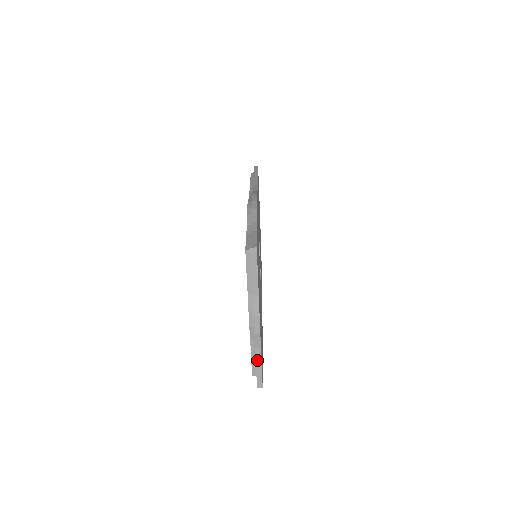
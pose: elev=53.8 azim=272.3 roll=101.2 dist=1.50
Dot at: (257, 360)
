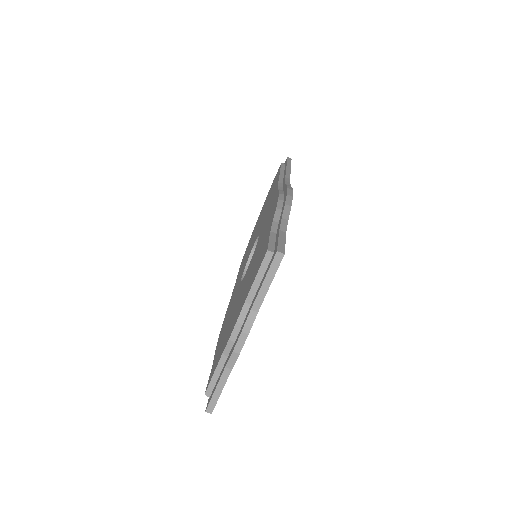
Dot at: (220, 381)
